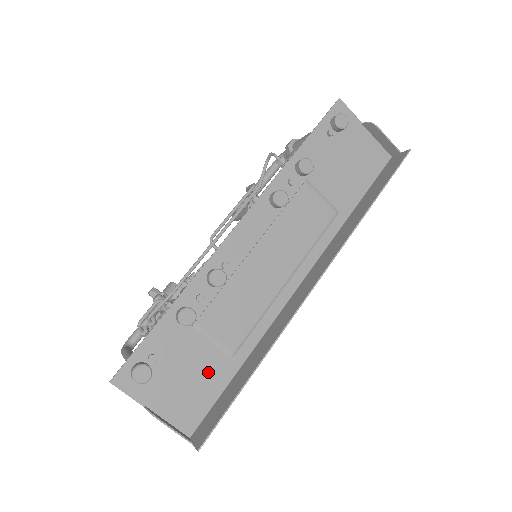
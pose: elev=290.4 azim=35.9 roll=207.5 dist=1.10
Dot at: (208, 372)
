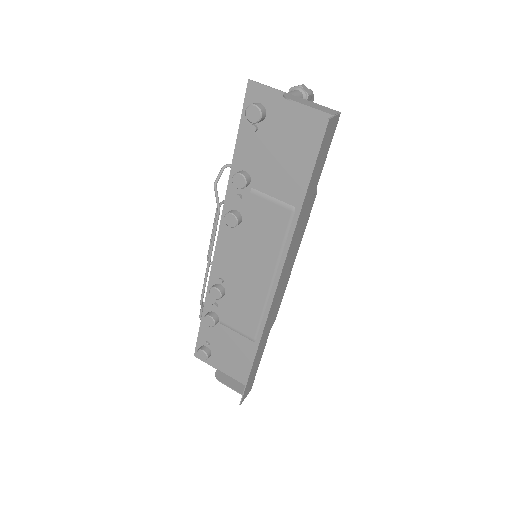
Dot at: (243, 351)
